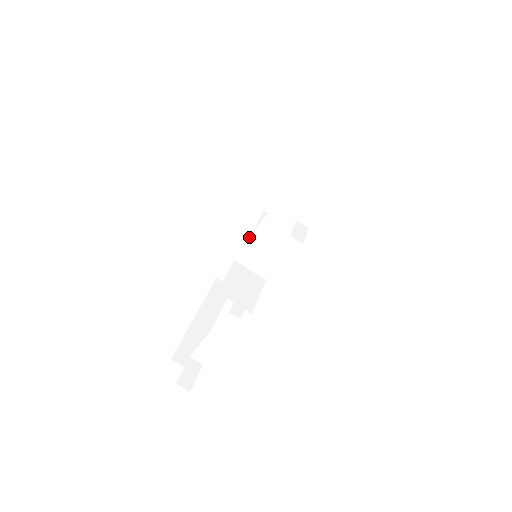
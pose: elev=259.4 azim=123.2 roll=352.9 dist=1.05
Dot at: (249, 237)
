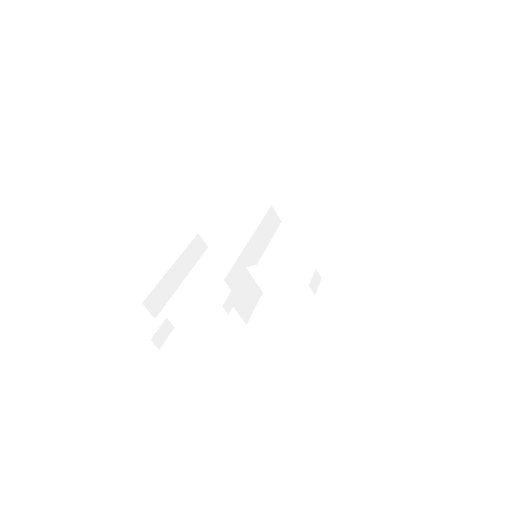
Dot at: (246, 218)
